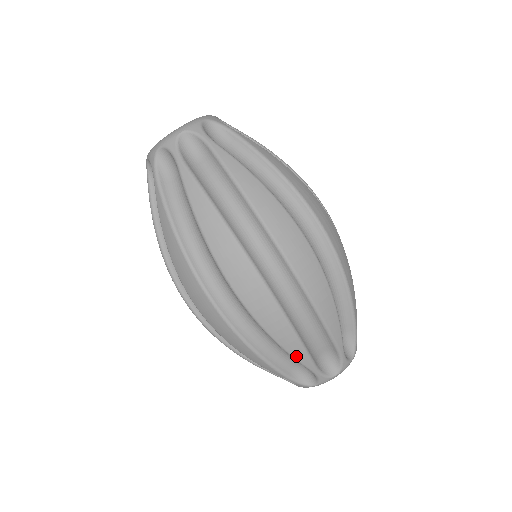
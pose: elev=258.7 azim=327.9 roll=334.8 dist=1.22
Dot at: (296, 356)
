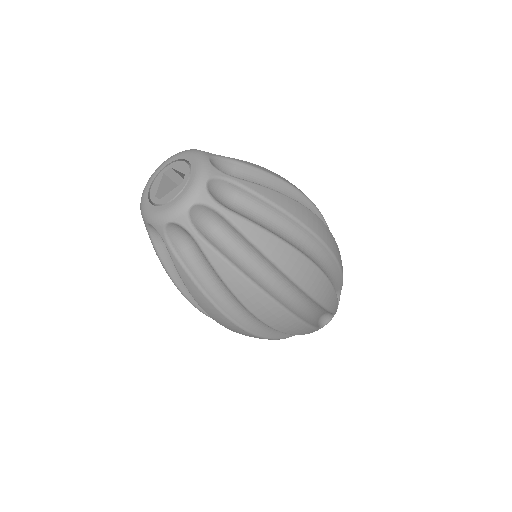
Dot at: occluded
